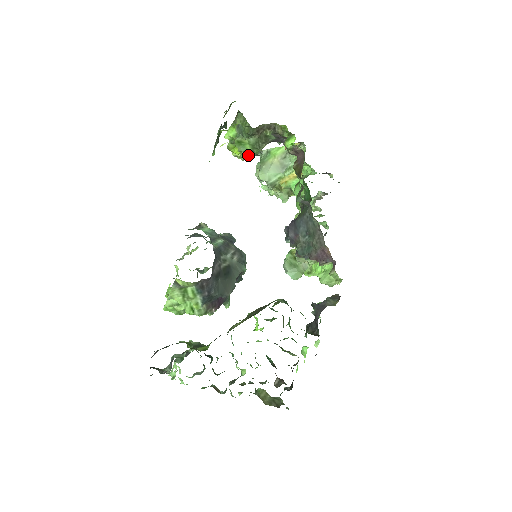
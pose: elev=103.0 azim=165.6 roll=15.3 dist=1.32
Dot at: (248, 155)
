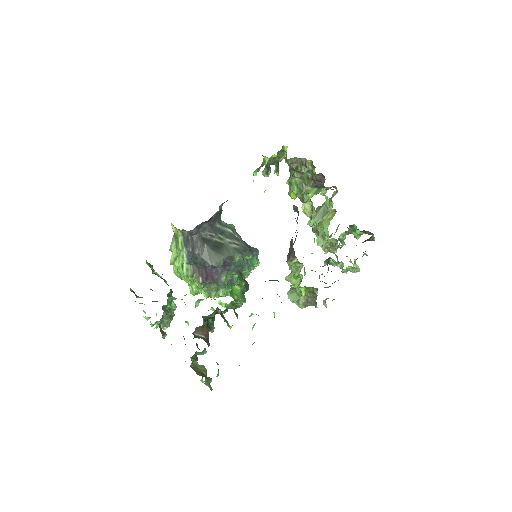
Dot at: (301, 200)
